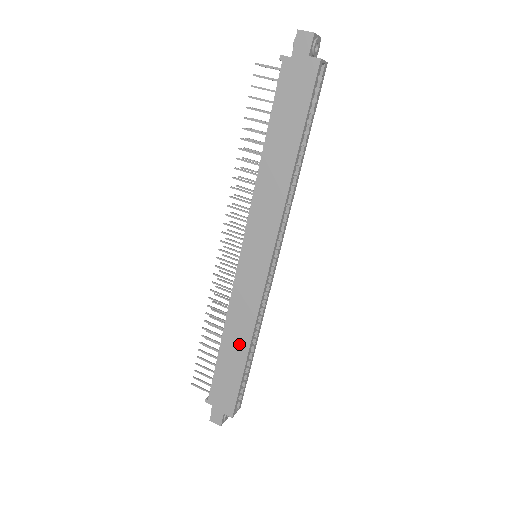
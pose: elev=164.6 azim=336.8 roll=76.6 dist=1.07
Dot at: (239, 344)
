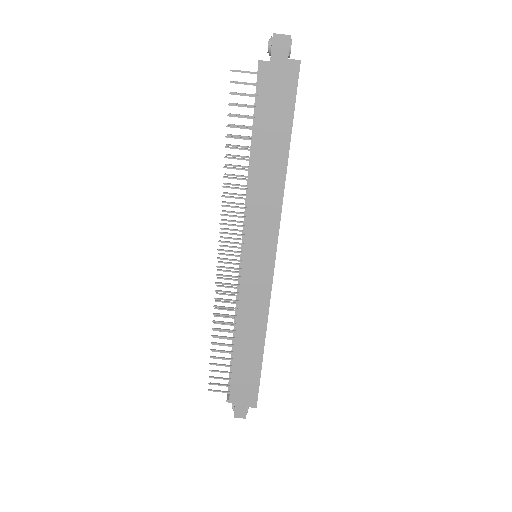
Dot at: (254, 341)
